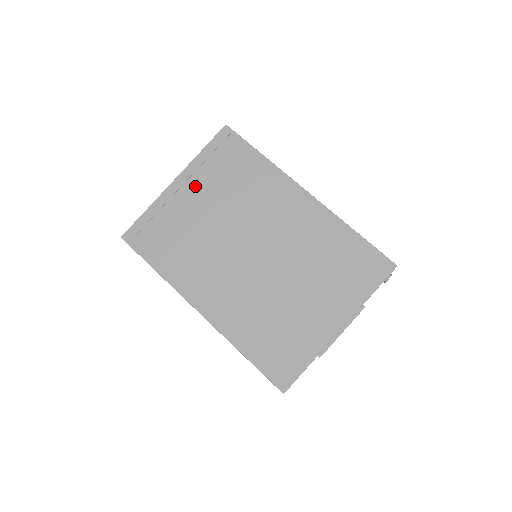
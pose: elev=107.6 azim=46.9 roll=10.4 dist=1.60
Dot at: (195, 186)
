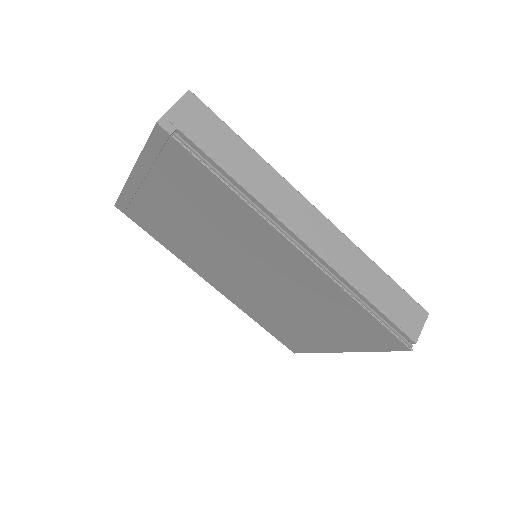
Dot at: (157, 188)
